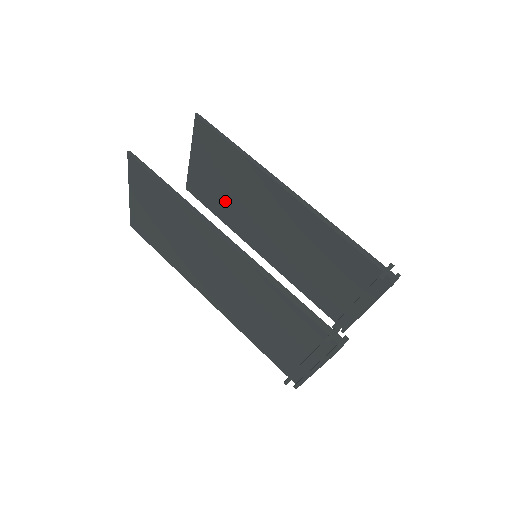
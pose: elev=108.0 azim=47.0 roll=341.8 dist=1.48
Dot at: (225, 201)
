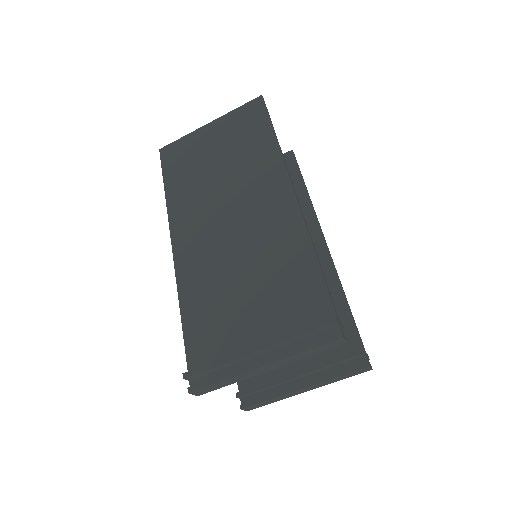
Dot at: occluded
